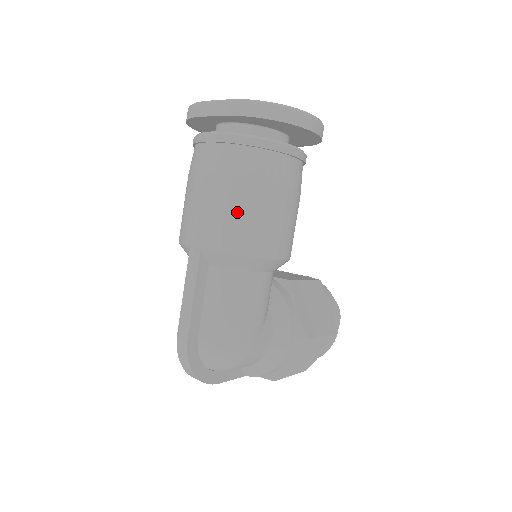
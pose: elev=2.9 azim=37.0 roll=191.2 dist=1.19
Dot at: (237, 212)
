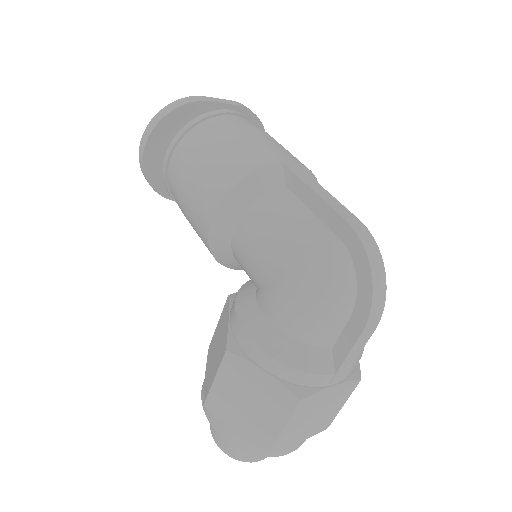
Dot at: occluded
